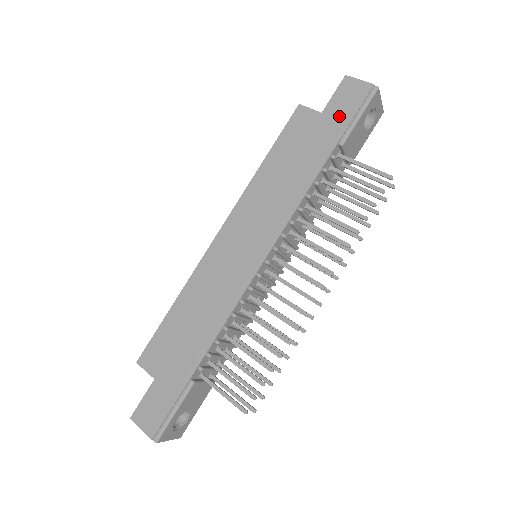
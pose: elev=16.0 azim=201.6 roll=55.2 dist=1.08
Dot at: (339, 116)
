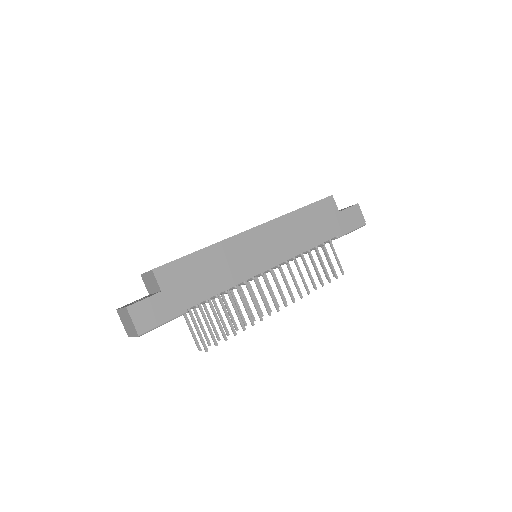
Dot at: (345, 222)
